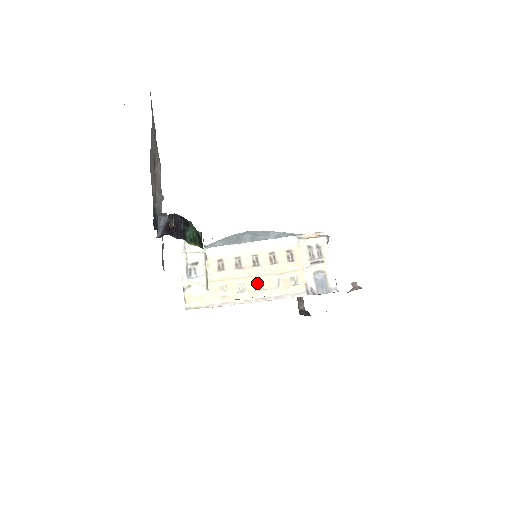
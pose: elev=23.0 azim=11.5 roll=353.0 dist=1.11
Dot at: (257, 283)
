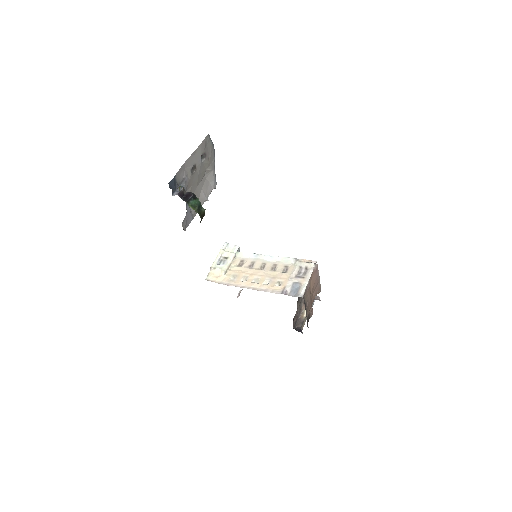
Dot at: (256, 279)
